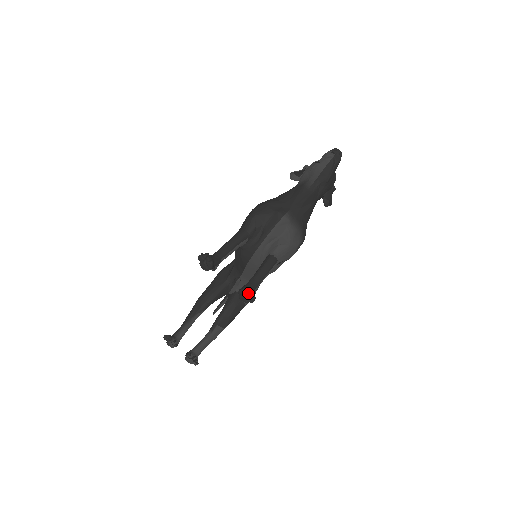
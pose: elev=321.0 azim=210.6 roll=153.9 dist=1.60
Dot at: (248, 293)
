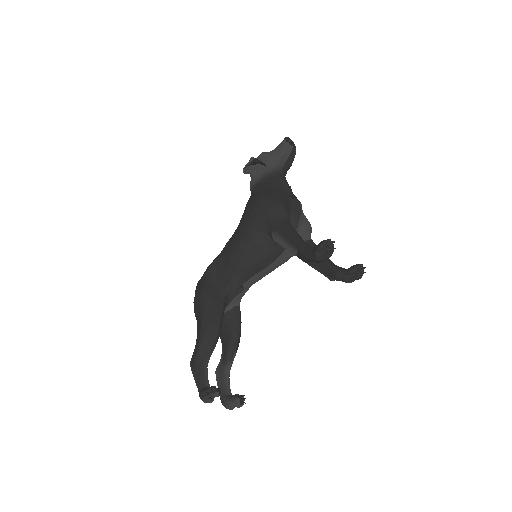
Dot at: (362, 269)
